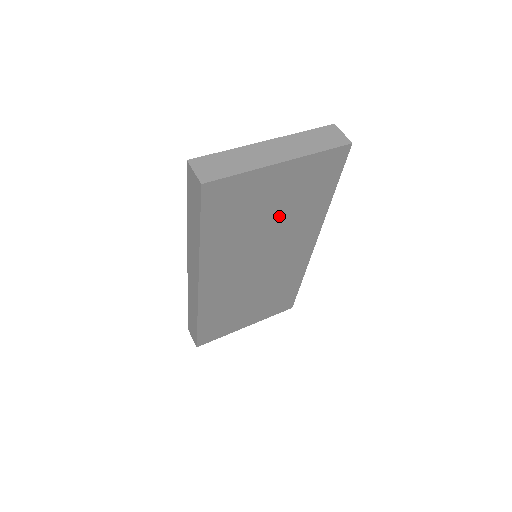
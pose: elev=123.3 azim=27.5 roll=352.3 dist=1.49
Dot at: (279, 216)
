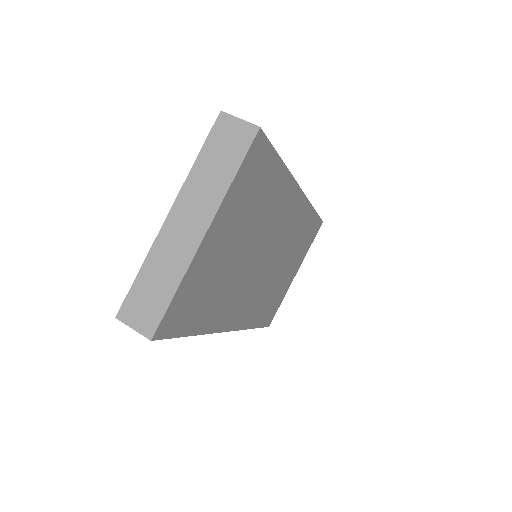
Dot at: (247, 238)
